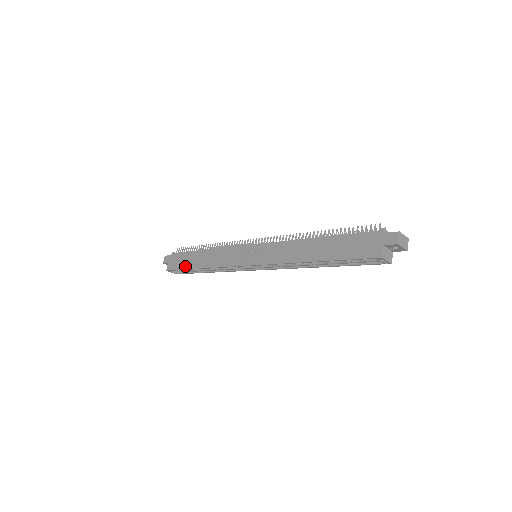
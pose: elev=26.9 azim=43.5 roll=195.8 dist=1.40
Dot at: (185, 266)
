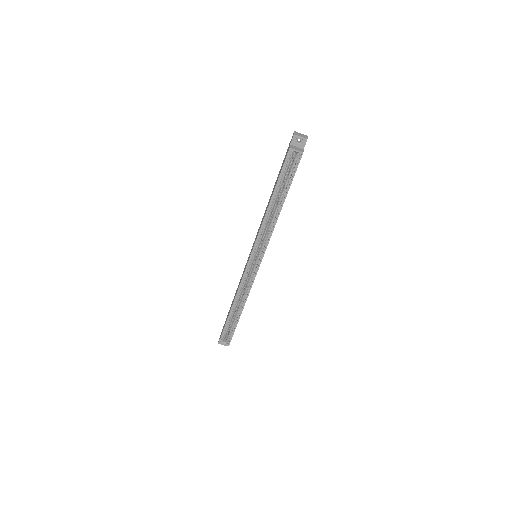
Dot at: (226, 321)
